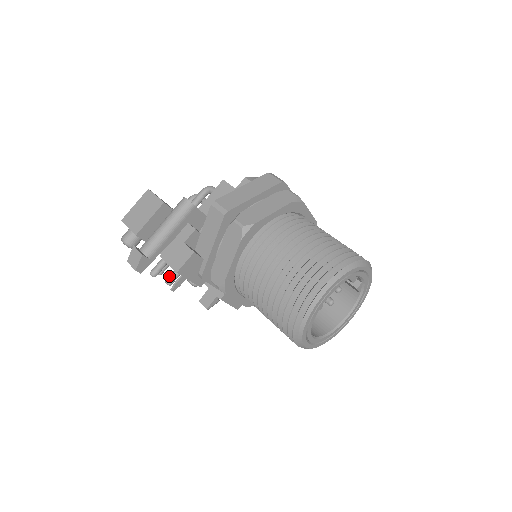
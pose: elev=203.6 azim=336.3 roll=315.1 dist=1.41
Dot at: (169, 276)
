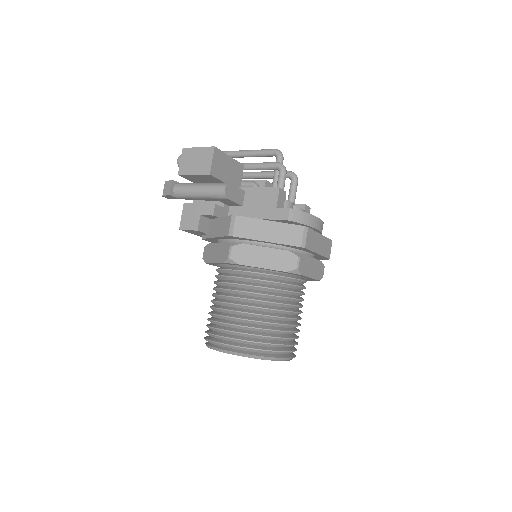
Dot at: occluded
